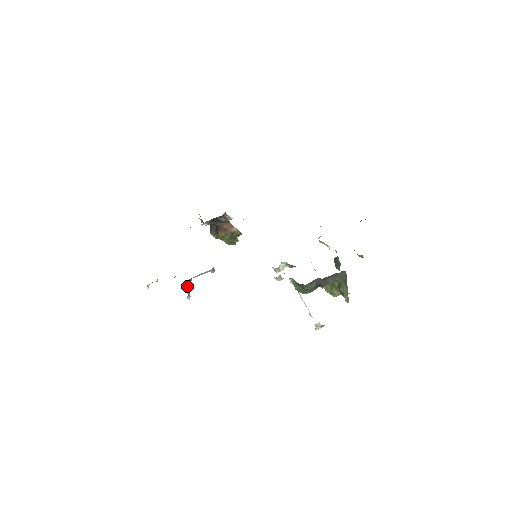
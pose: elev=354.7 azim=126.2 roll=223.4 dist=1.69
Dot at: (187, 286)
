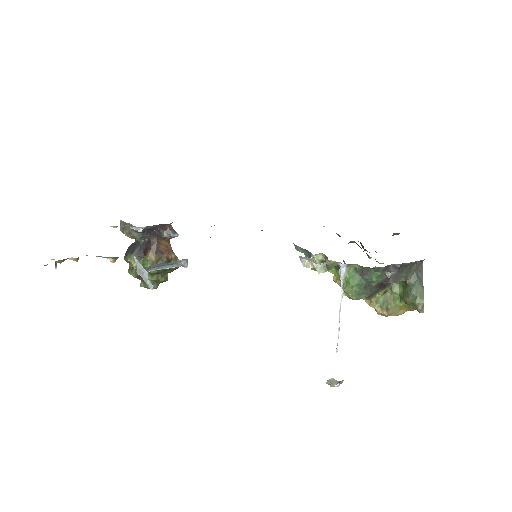
Dot at: occluded
